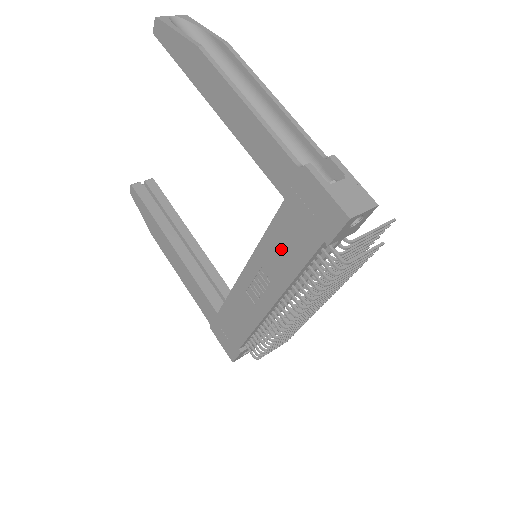
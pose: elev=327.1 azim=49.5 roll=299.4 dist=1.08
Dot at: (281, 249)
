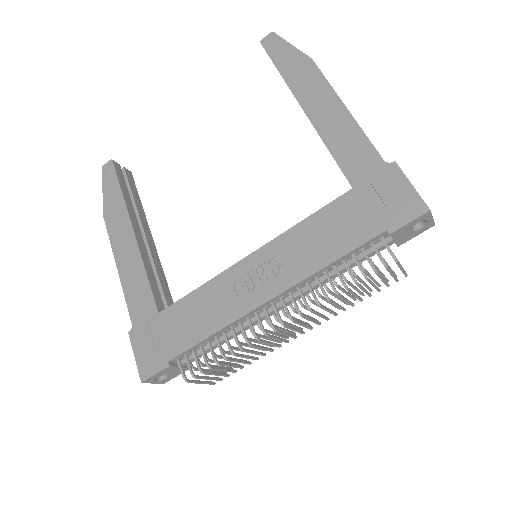
Dot at: (320, 236)
